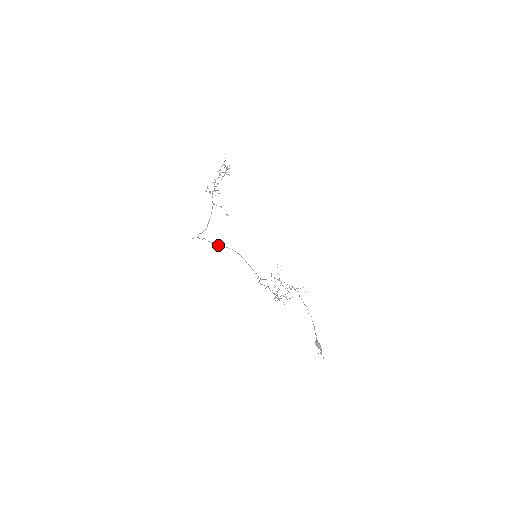
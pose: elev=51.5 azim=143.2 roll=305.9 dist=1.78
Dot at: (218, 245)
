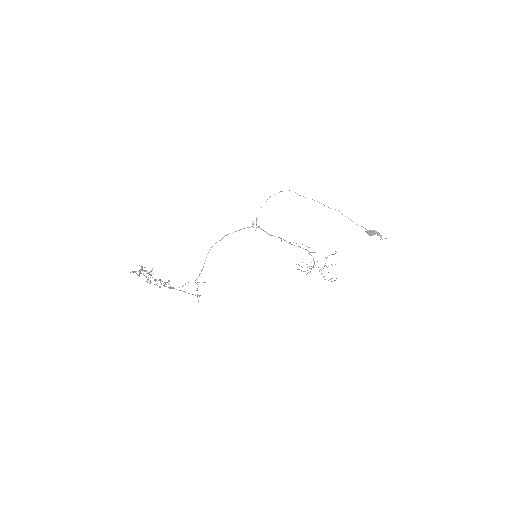
Dot at: (204, 263)
